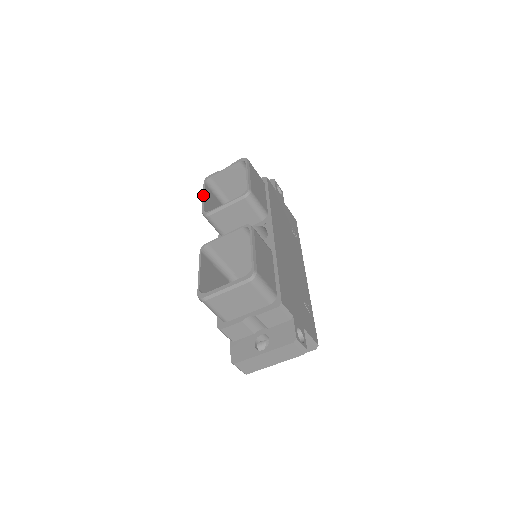
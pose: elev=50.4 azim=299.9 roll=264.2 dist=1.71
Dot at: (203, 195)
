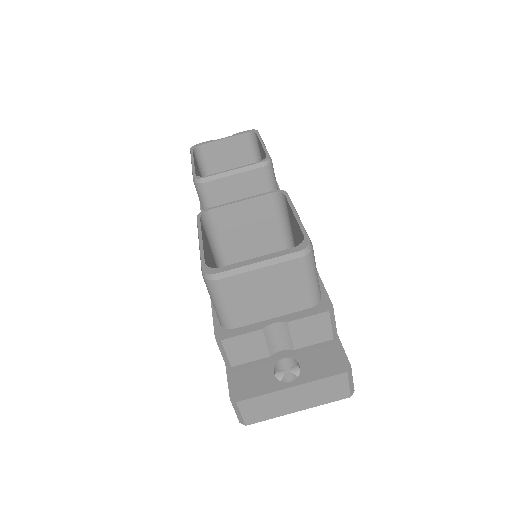
Dot at: (192, 160)
